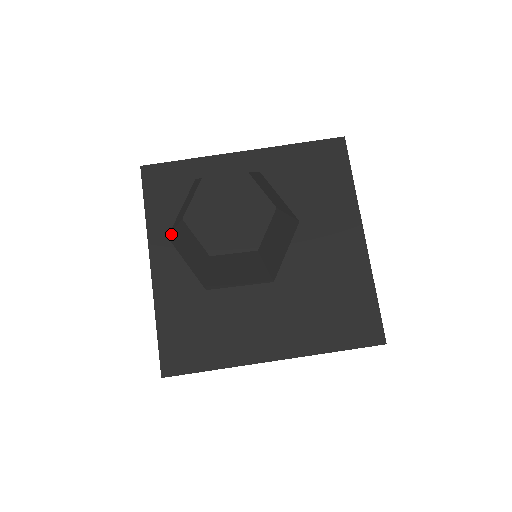
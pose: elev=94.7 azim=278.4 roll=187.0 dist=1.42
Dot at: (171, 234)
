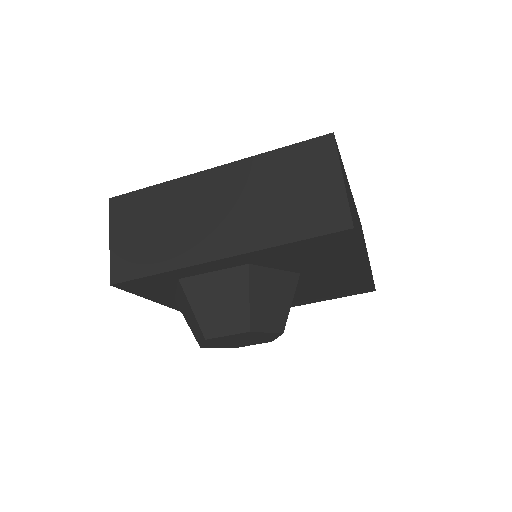
Dot at: (181, 310)
